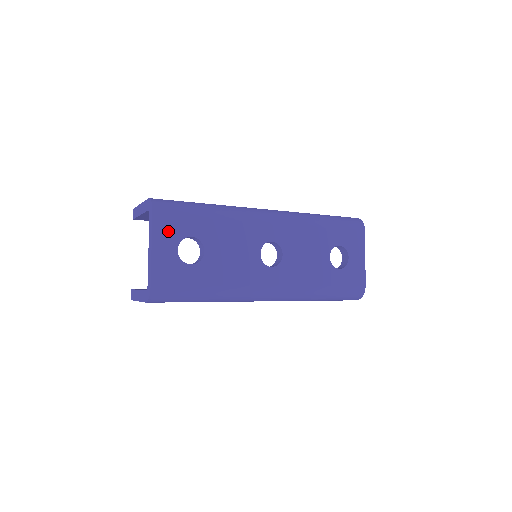
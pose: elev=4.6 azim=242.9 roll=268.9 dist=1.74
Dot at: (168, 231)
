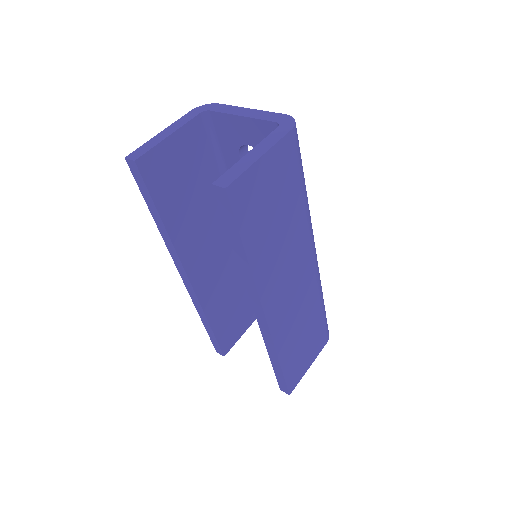
Dot at: occluded
